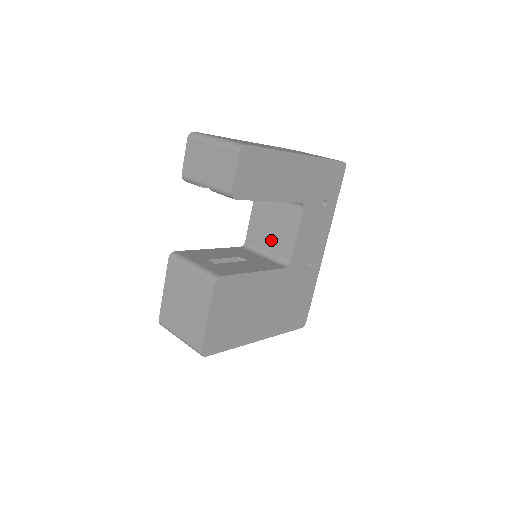
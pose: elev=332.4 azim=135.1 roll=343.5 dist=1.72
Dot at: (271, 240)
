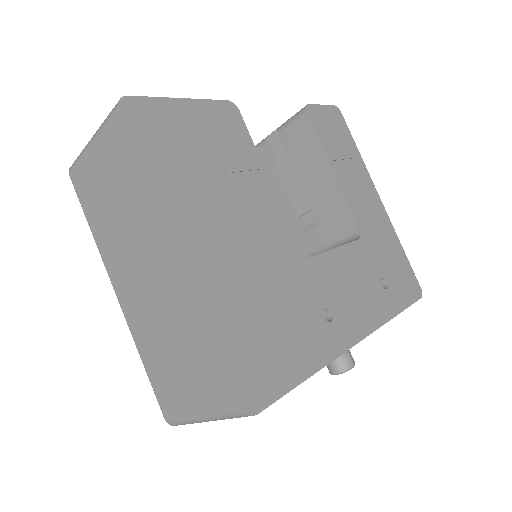
Dot at: occluded
